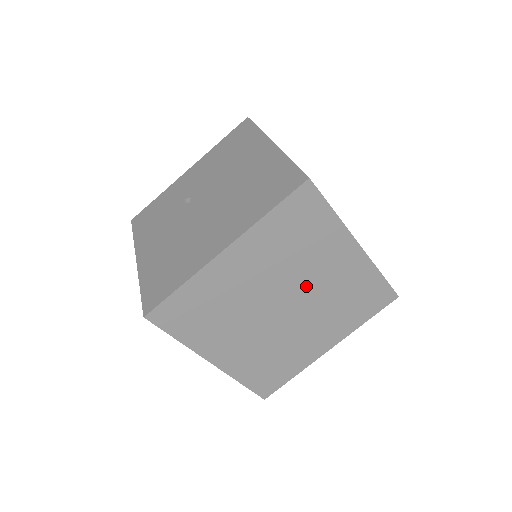
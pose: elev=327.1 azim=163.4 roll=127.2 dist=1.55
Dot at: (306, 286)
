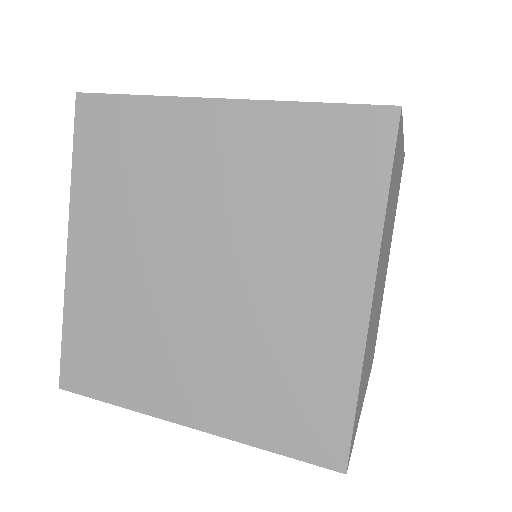
Dot at: occluded
